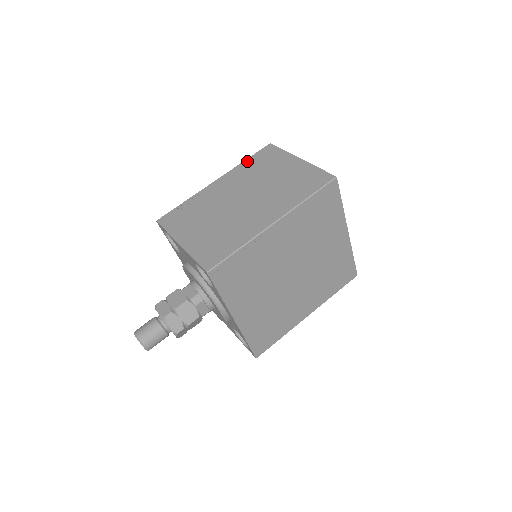
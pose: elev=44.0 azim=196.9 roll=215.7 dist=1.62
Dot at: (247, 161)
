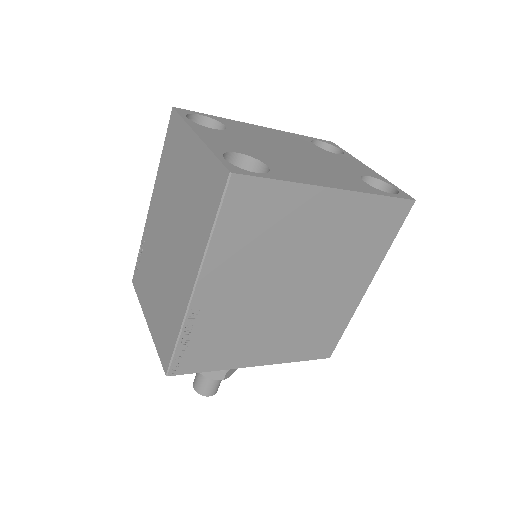
Dot at: (162, 156)
